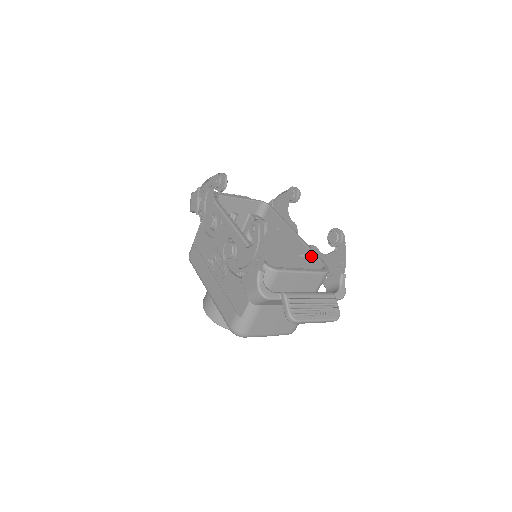
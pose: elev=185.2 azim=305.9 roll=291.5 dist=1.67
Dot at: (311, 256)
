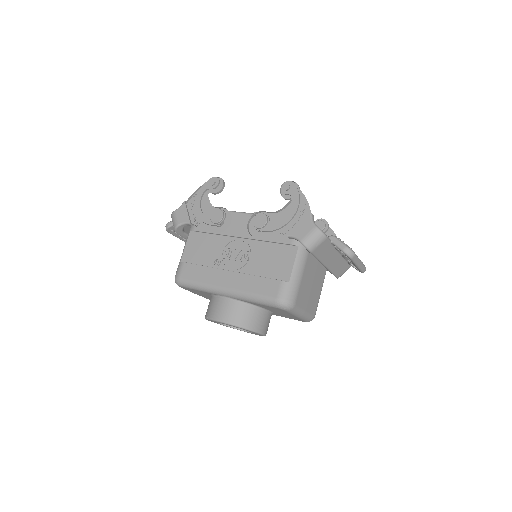
Dot at: occluded
